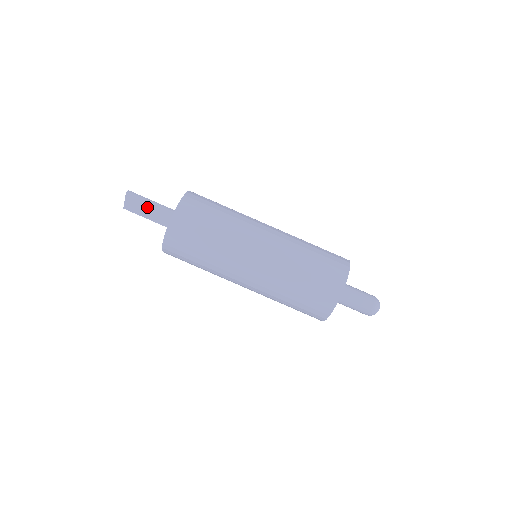
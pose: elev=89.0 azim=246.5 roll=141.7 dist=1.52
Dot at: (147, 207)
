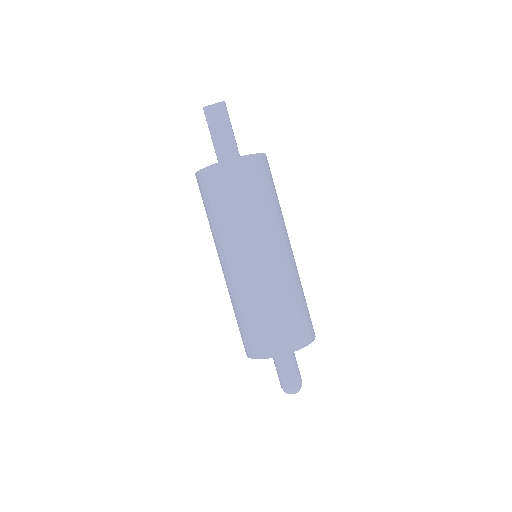
Dot at: (225, 129)
